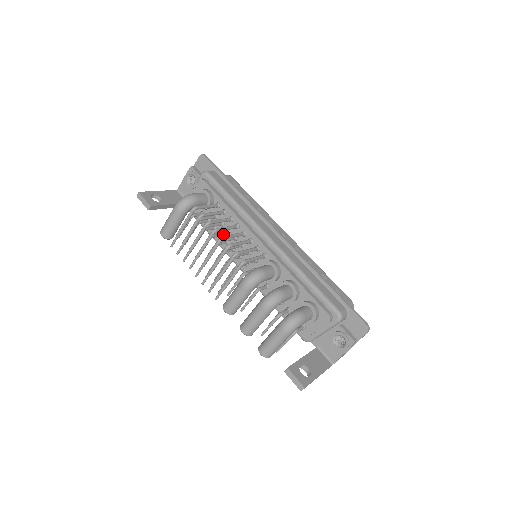
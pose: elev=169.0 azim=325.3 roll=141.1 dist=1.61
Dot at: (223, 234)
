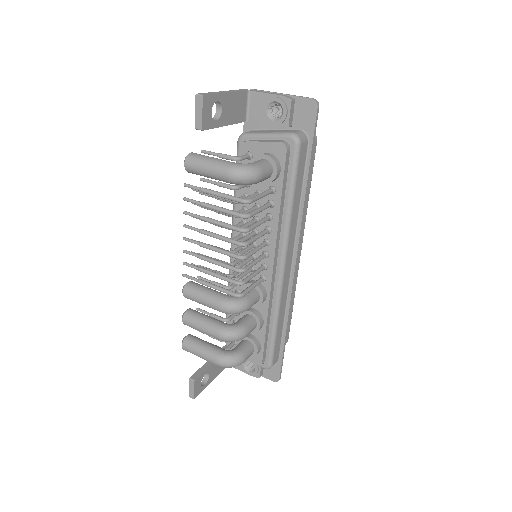
Dot at: occluded
